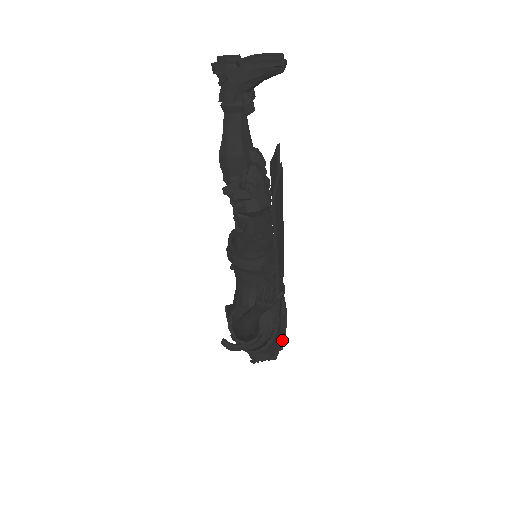
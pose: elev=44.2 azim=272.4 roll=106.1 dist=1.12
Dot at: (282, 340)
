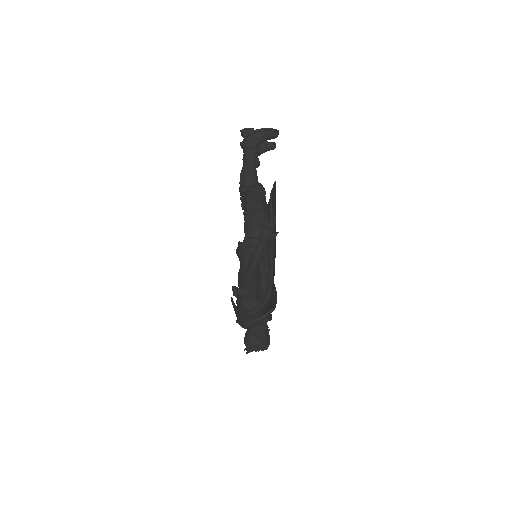
Dot at: (274, 304)
